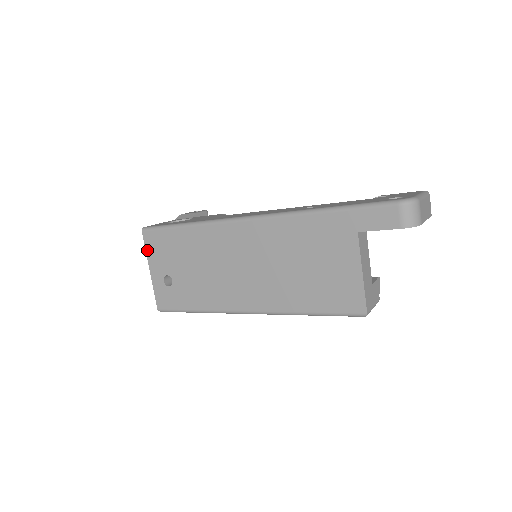
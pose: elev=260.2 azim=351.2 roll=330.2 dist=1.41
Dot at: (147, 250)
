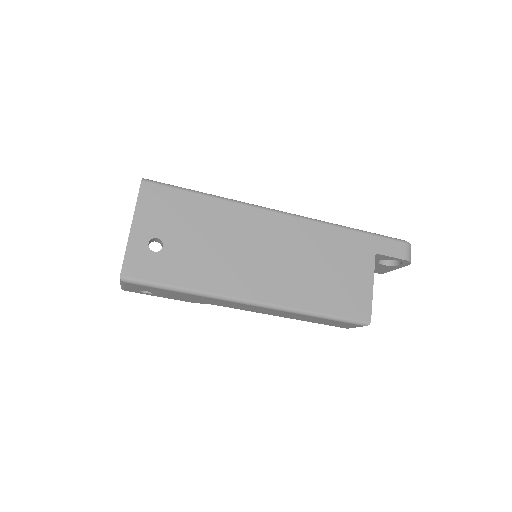
Dot at: (139, 202)
